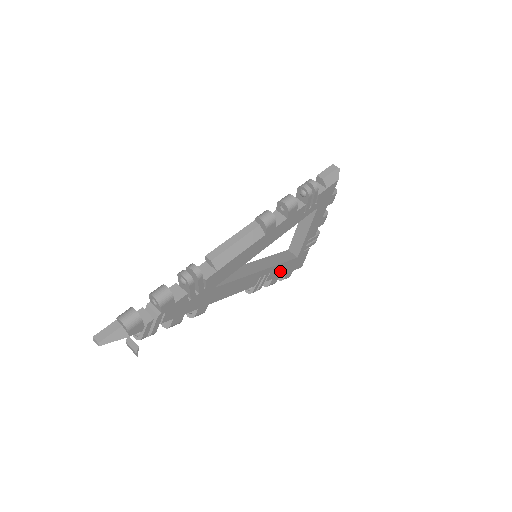
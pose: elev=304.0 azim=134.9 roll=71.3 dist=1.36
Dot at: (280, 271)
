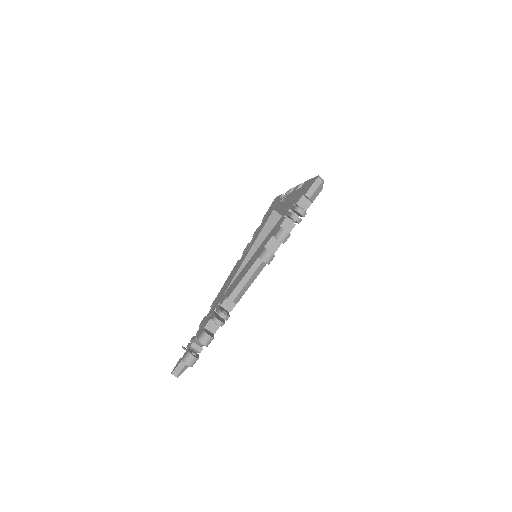
Dot at: occluded
